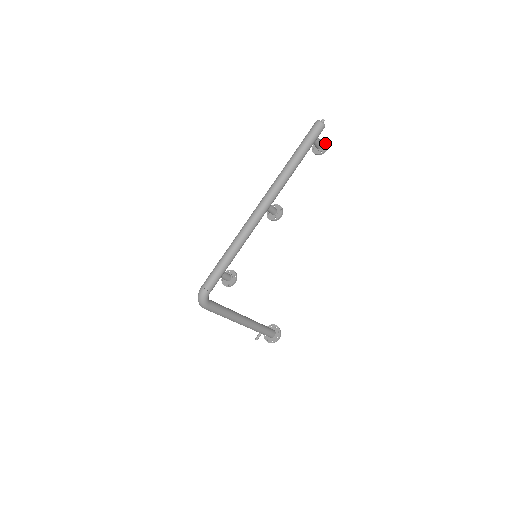
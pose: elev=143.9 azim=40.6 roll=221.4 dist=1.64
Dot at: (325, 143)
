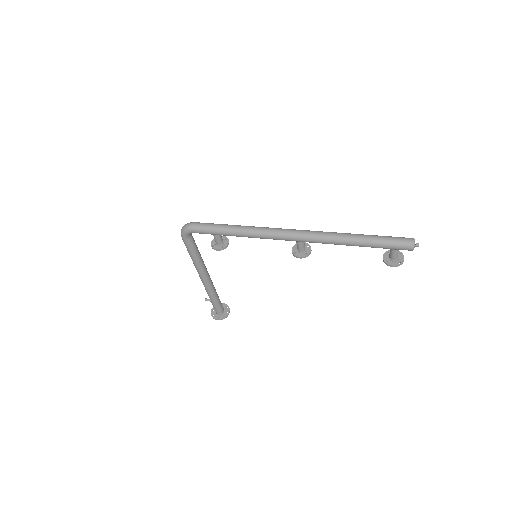
Dot at: (400, 261)
